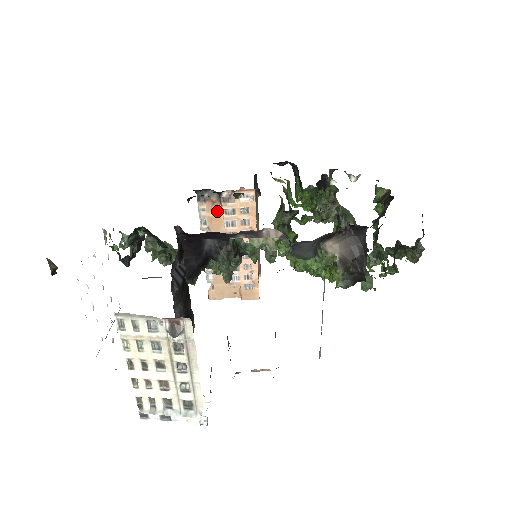
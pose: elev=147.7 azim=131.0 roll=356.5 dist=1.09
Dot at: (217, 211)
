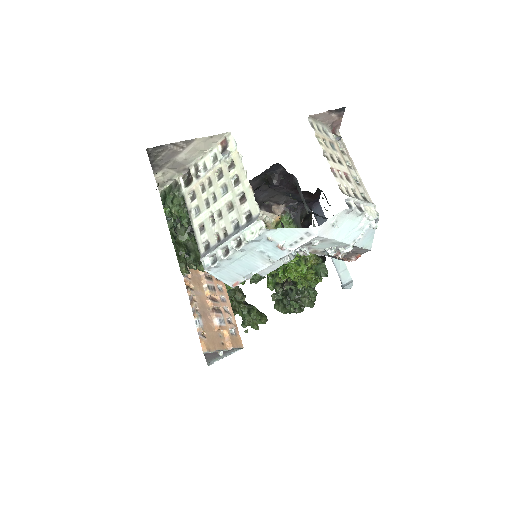
Dot at: occluded
